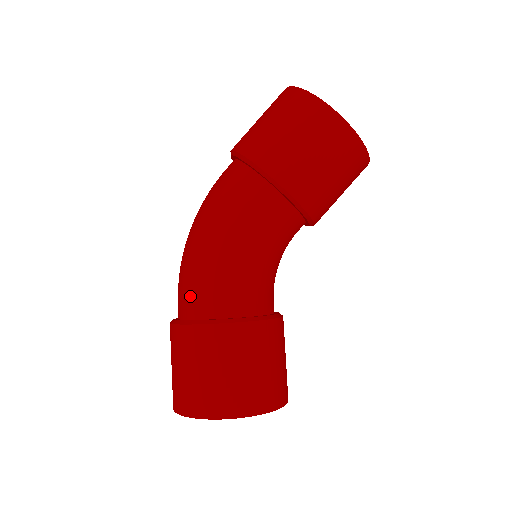
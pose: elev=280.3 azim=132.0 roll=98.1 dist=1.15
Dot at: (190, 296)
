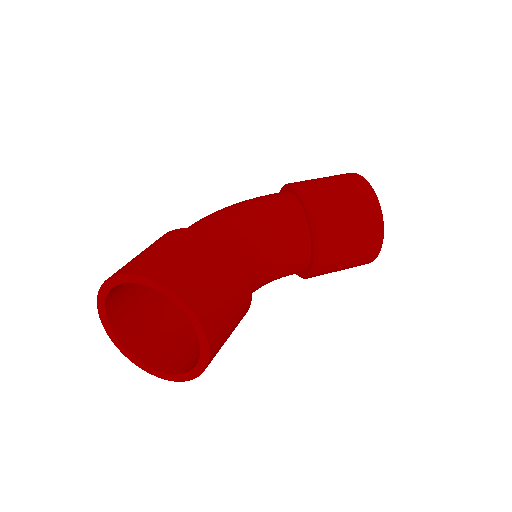
Dot at: occluded
